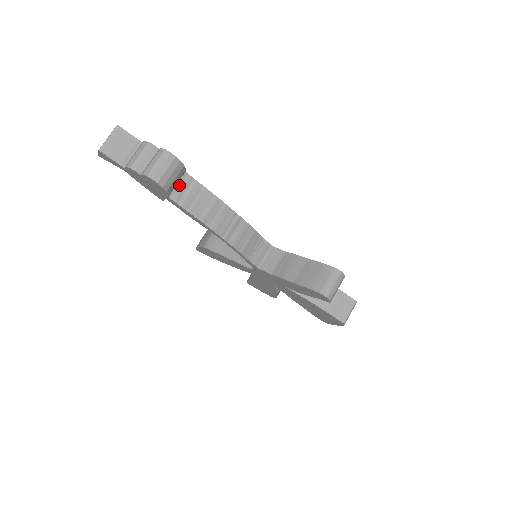
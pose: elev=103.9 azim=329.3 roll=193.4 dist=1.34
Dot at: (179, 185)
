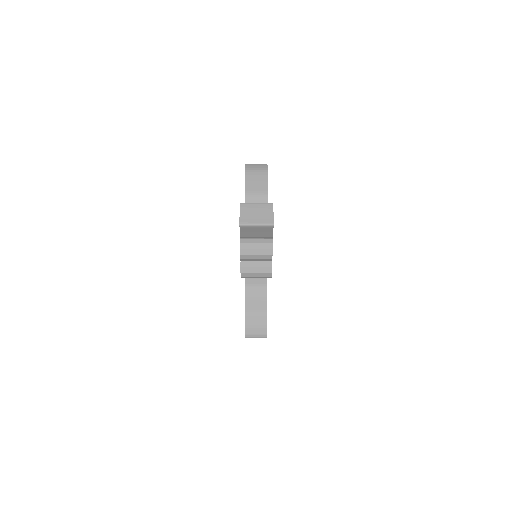
Dot at: occluded
